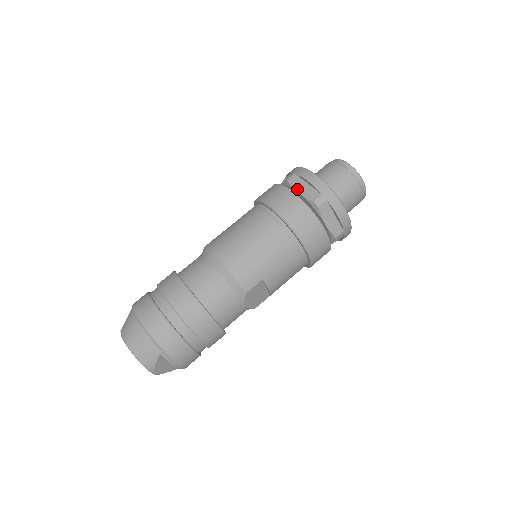
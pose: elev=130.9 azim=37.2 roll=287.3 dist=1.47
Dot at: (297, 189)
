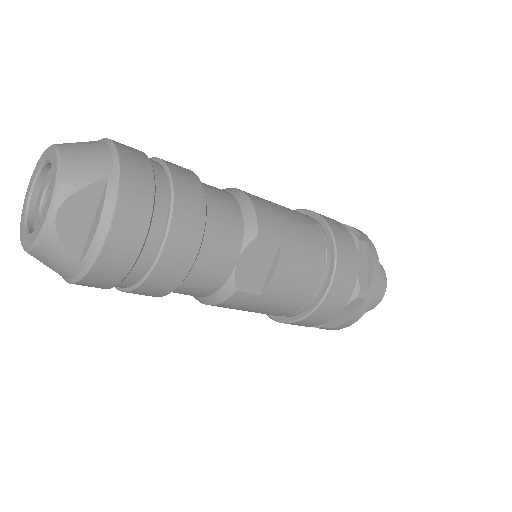
Dot at: occluded
